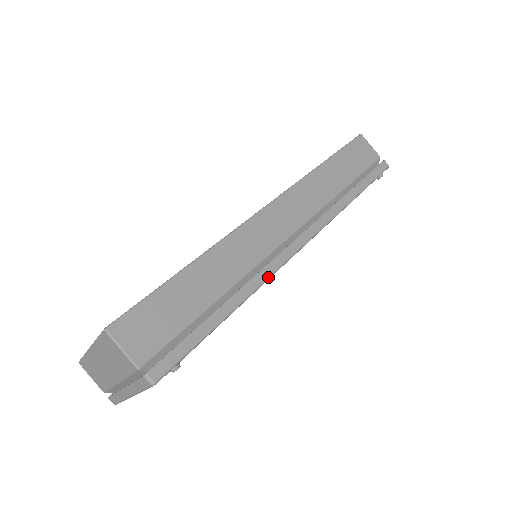
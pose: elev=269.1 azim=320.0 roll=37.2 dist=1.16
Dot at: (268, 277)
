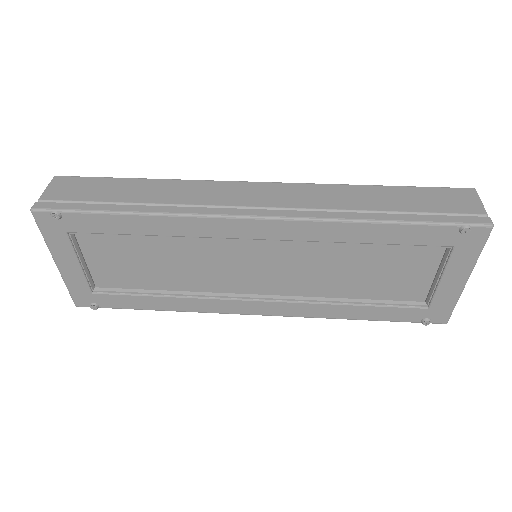
Dot at: (189, 214)
